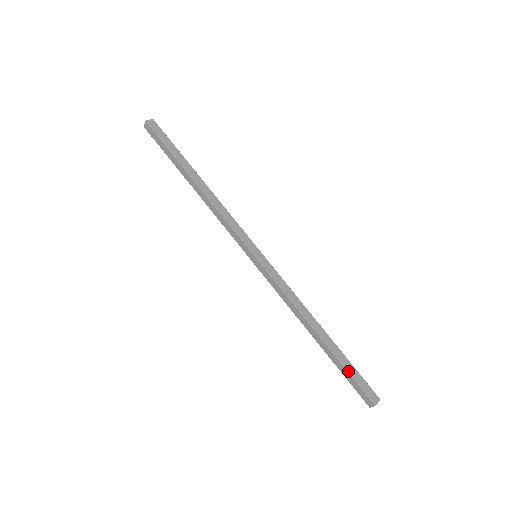
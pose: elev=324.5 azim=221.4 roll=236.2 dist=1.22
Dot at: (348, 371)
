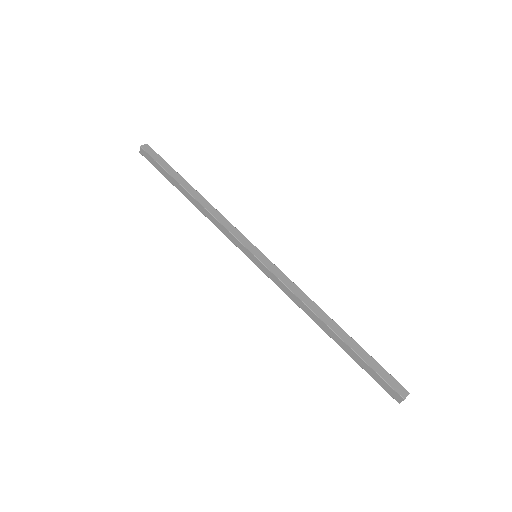
Dot at: (367, 363)
